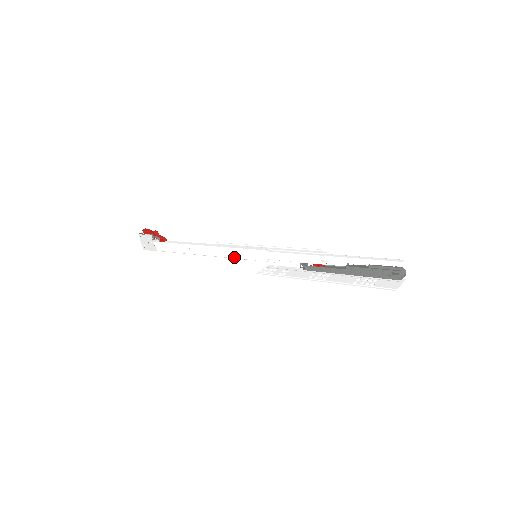
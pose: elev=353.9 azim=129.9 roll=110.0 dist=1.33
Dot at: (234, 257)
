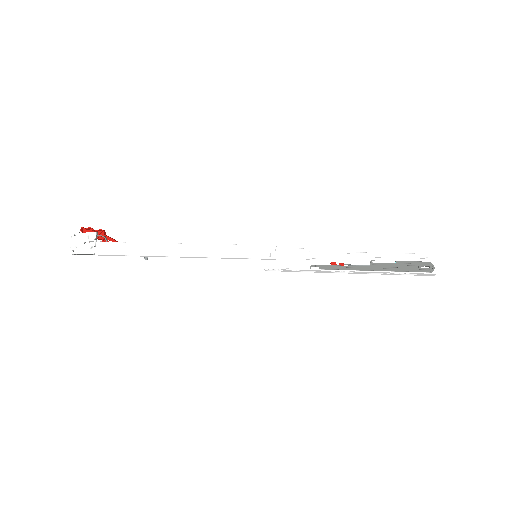
Dot at: (227, 255)
